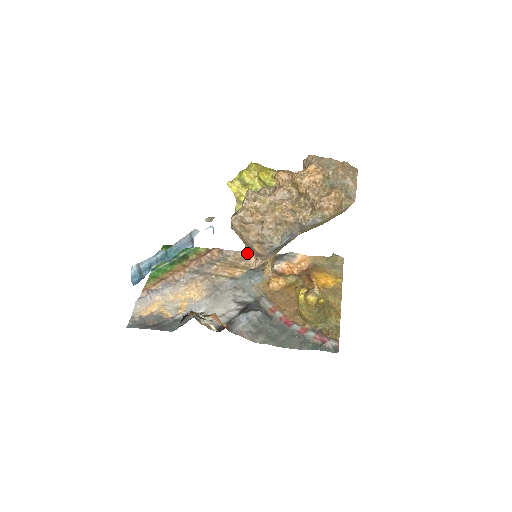
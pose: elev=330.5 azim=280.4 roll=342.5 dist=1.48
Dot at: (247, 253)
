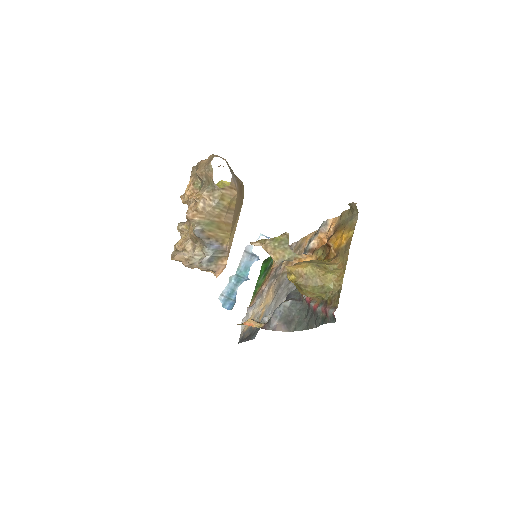
Dot at: (207, 271)
